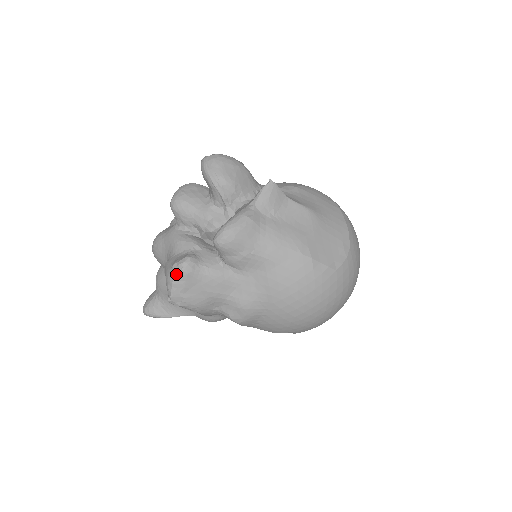
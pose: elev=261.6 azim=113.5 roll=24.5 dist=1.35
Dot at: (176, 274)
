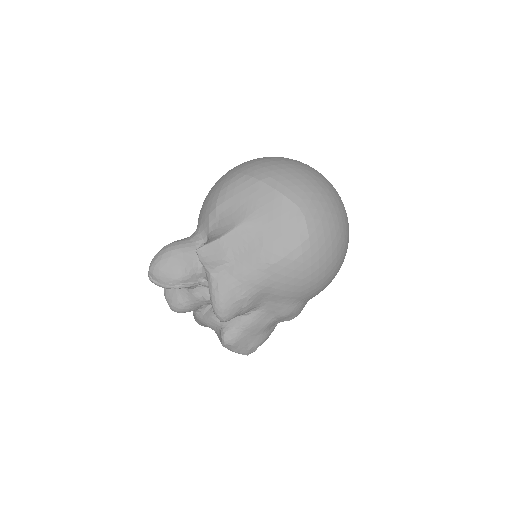
Dot at: (230, 349)
